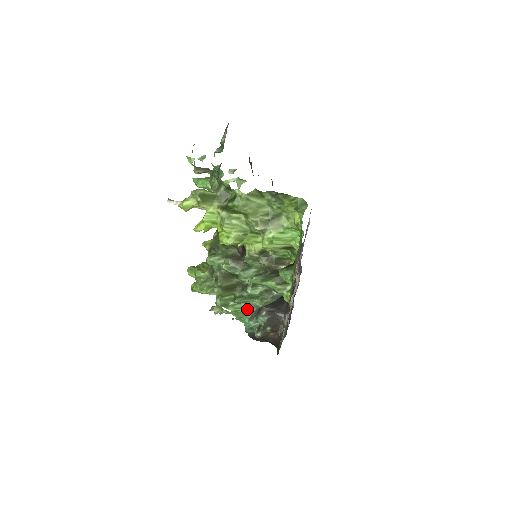
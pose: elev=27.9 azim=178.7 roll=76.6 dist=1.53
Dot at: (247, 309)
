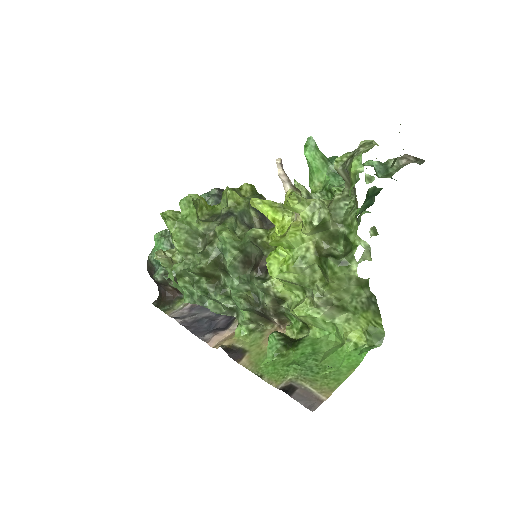
Dot at: (193, 296)
